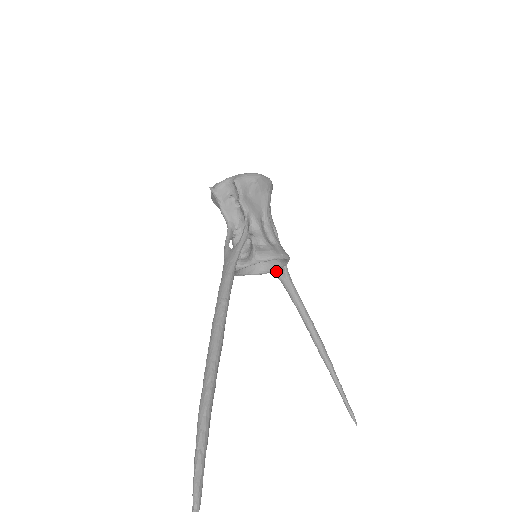
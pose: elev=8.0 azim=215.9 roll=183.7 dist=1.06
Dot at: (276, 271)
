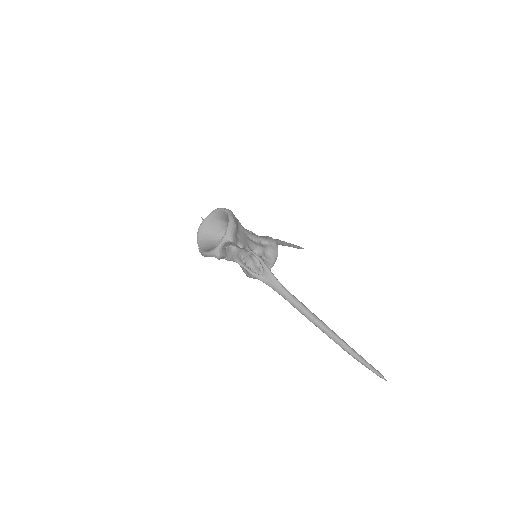
Dot at: occluded
